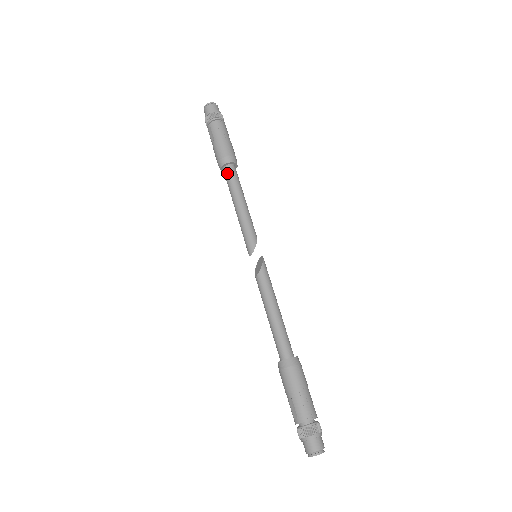
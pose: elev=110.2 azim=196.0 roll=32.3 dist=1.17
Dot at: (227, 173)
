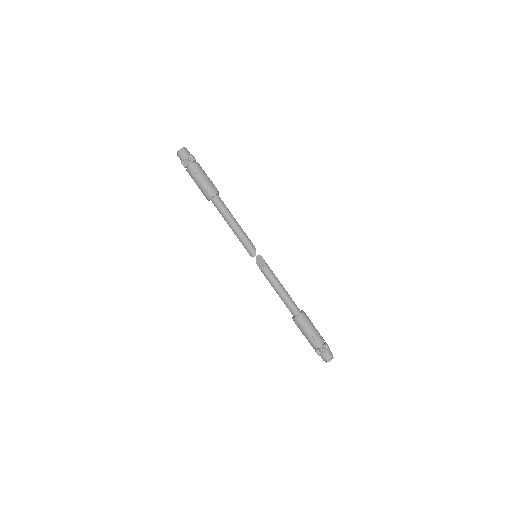
Dot at: (217, 202)
